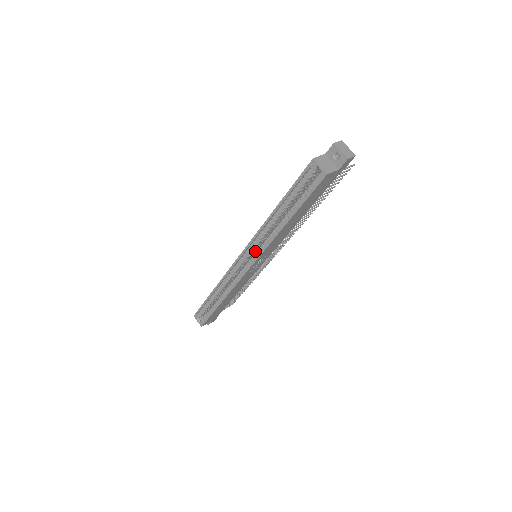
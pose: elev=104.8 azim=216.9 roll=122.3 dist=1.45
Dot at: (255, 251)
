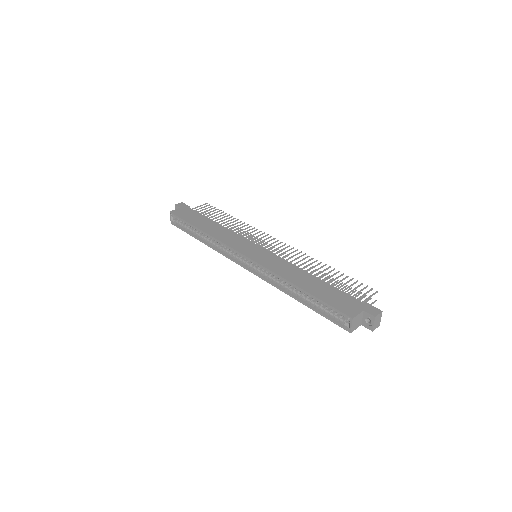
Dot at: occluded
